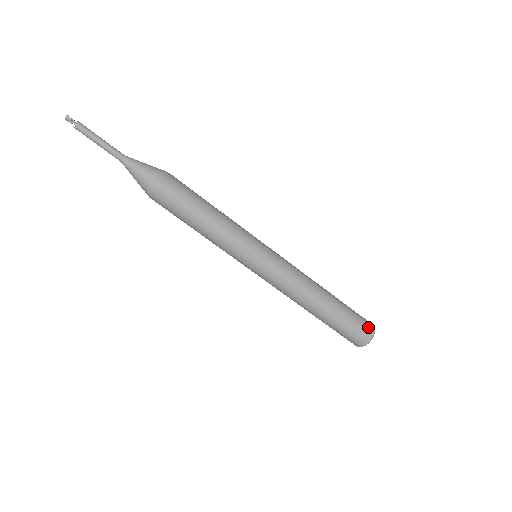
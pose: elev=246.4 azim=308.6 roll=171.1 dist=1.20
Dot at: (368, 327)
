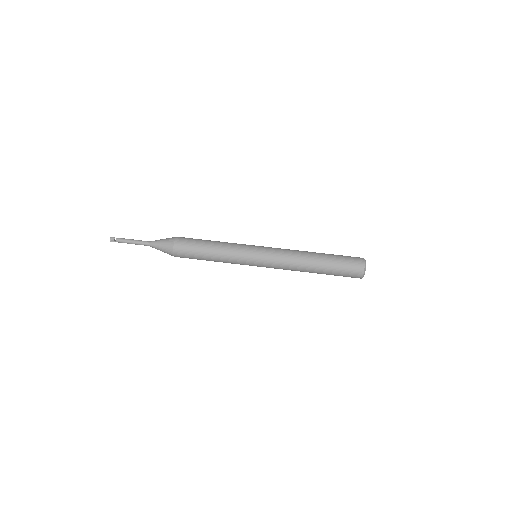
Dot at: occluded
